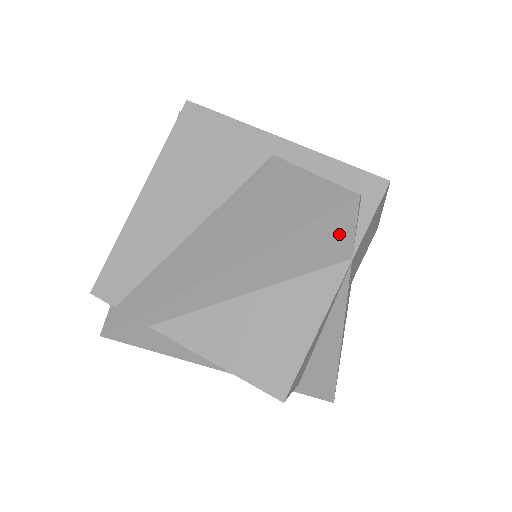
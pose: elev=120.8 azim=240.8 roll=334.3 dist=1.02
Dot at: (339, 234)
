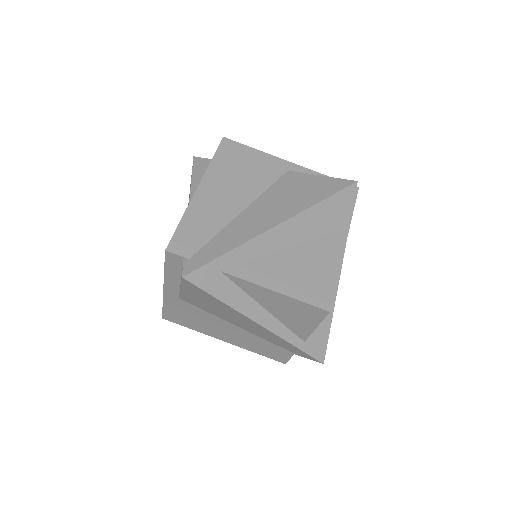
Dot at: (345, 207)
